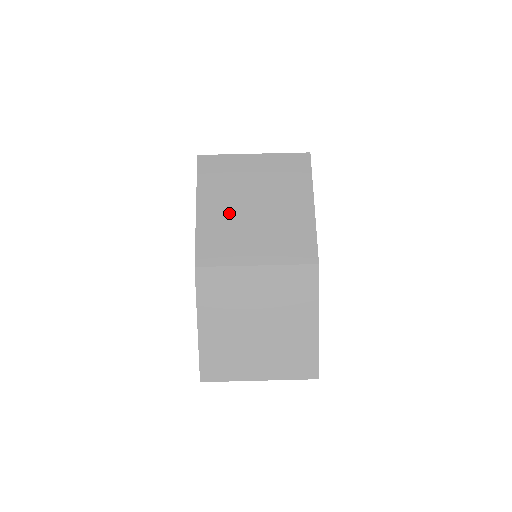
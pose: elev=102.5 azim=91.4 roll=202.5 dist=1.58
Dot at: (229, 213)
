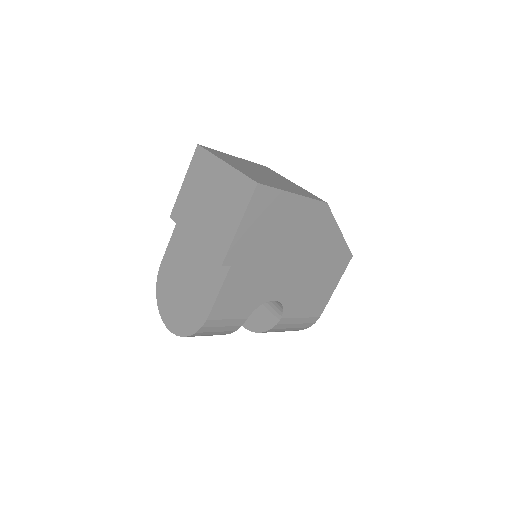
Dot at: occluded
